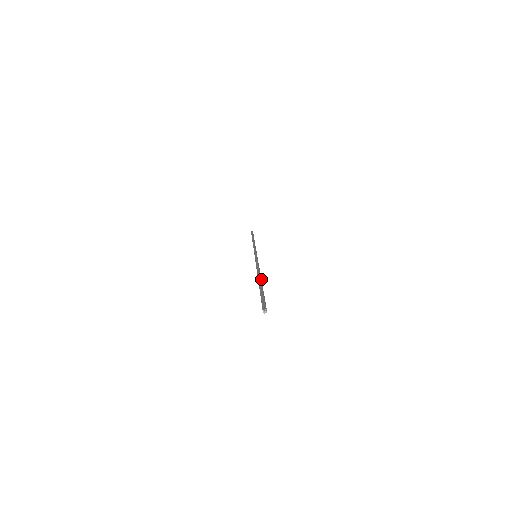
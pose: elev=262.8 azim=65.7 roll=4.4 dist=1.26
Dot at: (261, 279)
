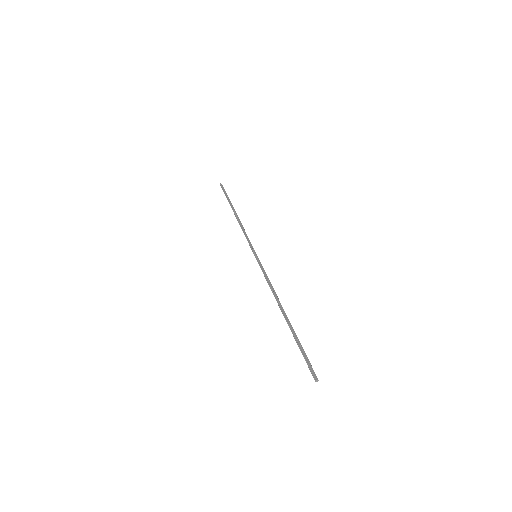
Dot at: (284, 312)
